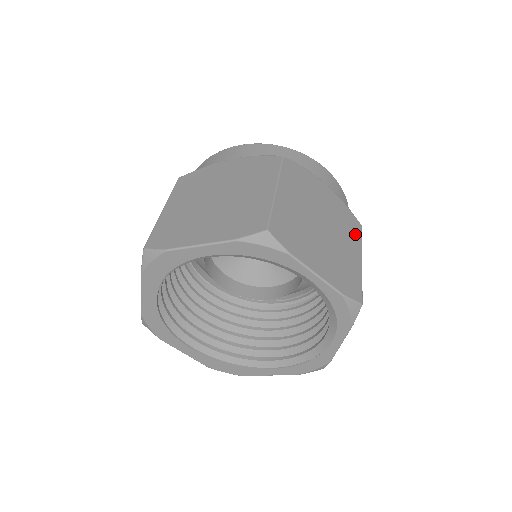
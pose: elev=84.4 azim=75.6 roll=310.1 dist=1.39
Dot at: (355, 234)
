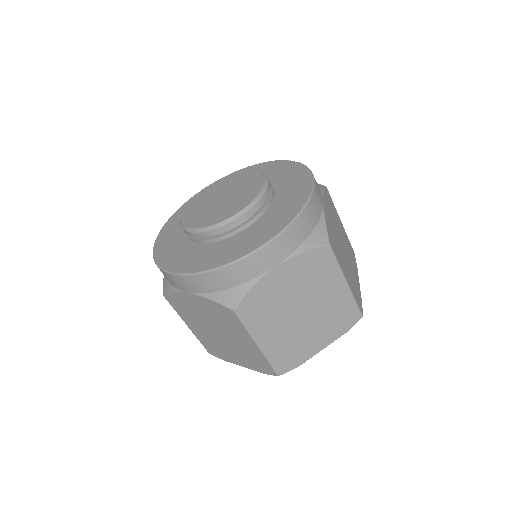
Dot at: (329, 268)
